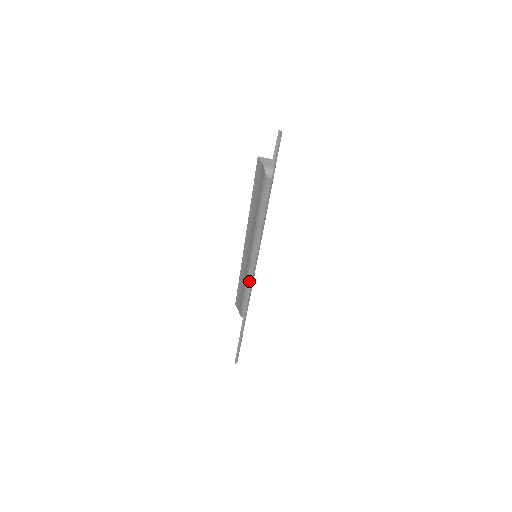
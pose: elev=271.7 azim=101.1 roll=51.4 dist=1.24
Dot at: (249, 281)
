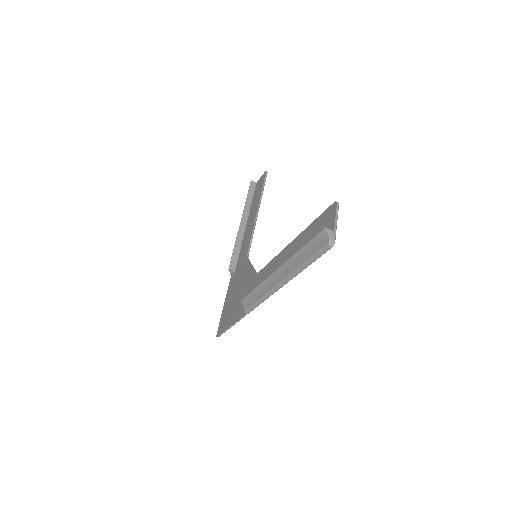
Dot at: (269, 295)
